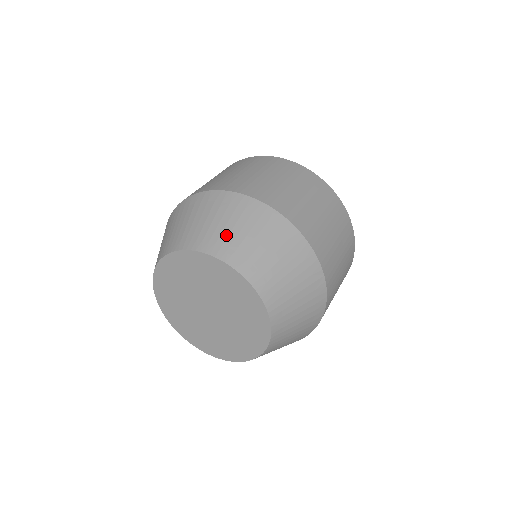
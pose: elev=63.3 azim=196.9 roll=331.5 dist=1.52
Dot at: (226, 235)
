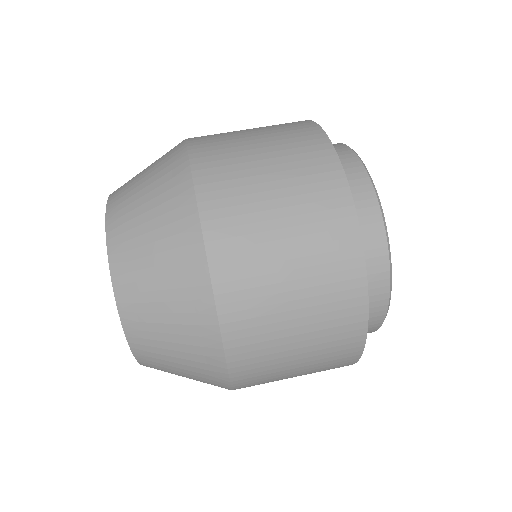
Dot at: (133, 183)
